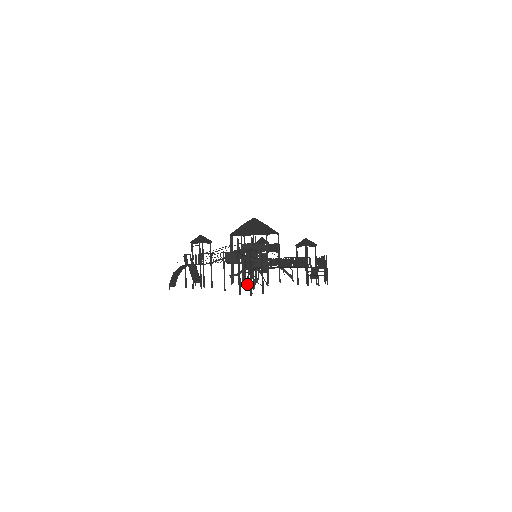
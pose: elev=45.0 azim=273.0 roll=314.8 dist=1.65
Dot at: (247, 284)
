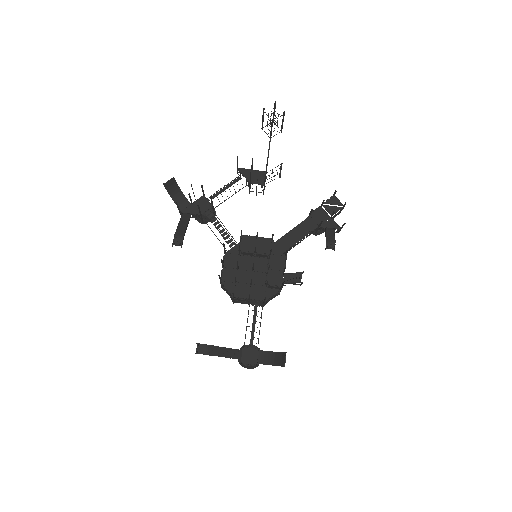
Dot at: occluded
